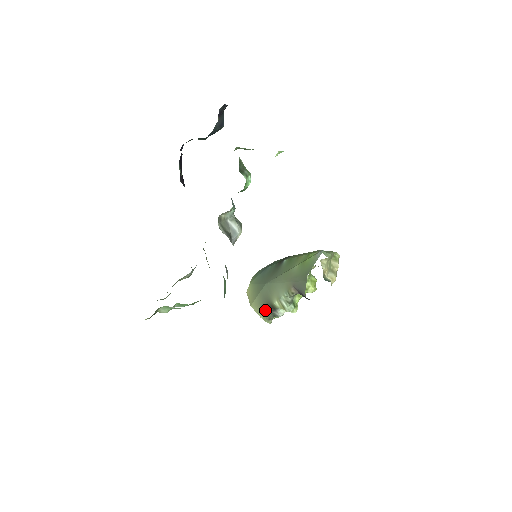
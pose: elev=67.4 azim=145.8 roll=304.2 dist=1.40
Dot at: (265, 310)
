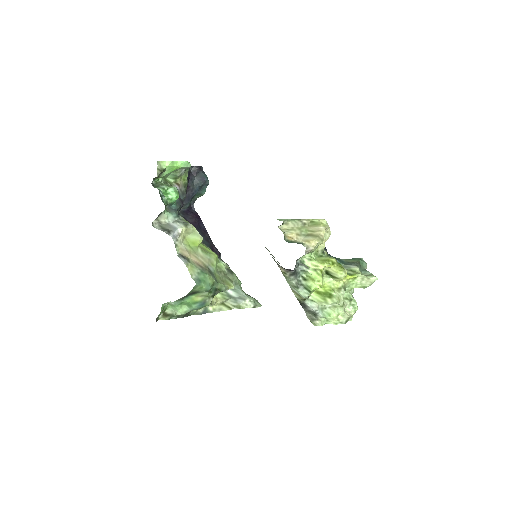
Dot at: (305, 311)
